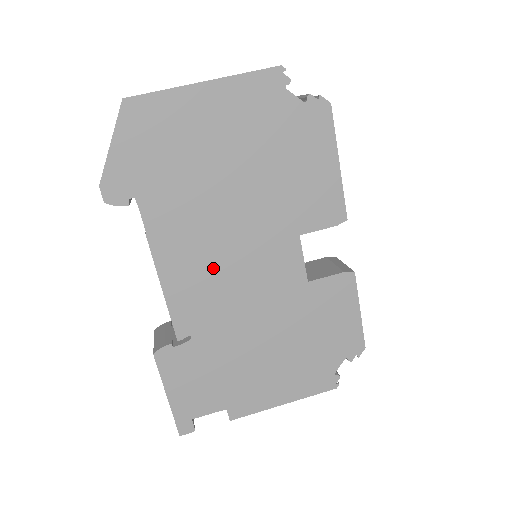
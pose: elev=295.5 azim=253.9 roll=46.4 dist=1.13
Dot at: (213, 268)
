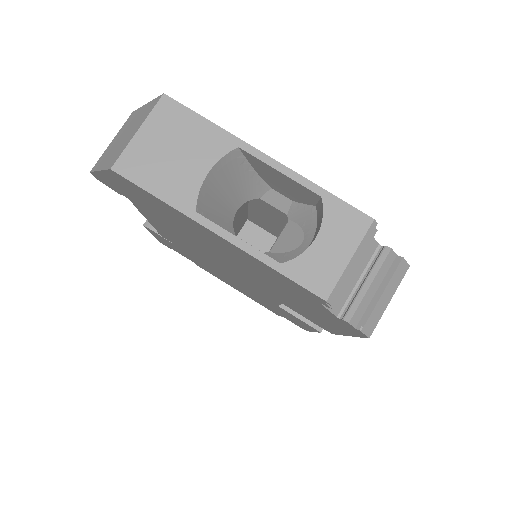
Dot at: (198, 252)
